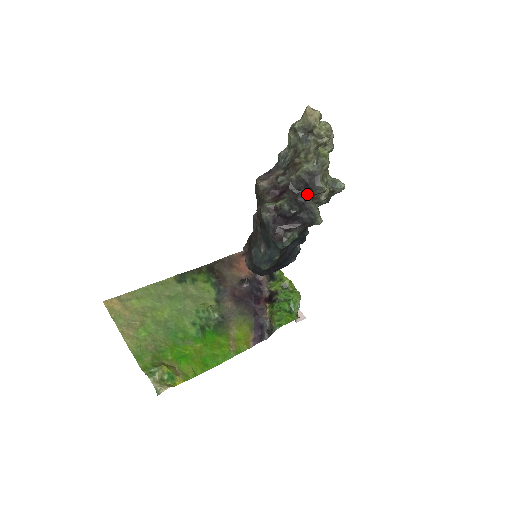
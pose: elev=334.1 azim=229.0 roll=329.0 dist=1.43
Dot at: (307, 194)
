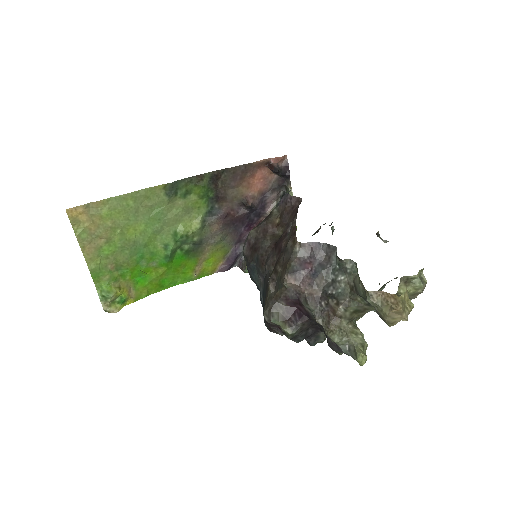
Dot at: (324, 331)
